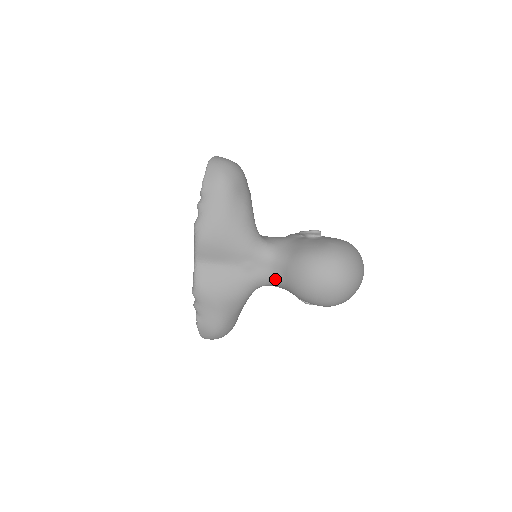
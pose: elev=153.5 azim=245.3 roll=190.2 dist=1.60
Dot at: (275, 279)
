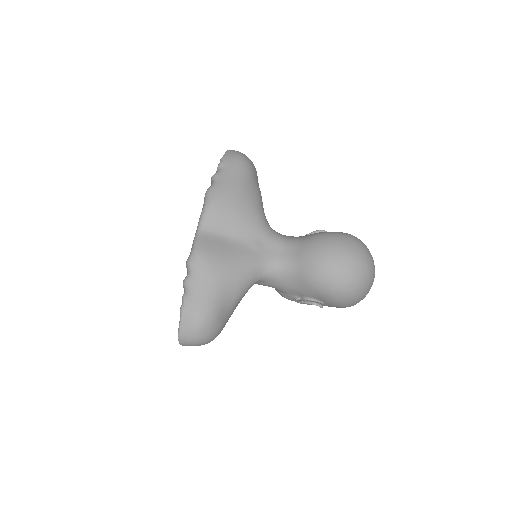
Dot at: (284, 264)
